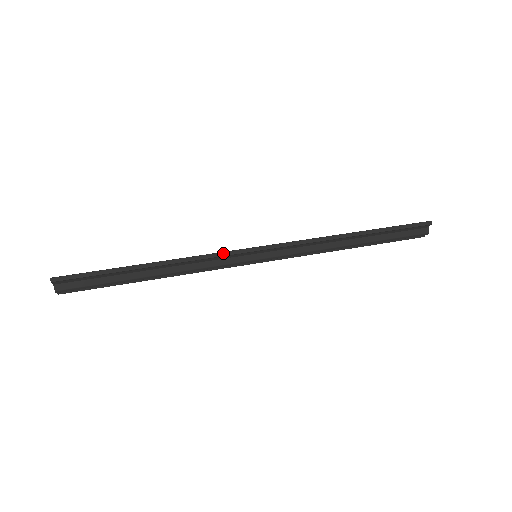
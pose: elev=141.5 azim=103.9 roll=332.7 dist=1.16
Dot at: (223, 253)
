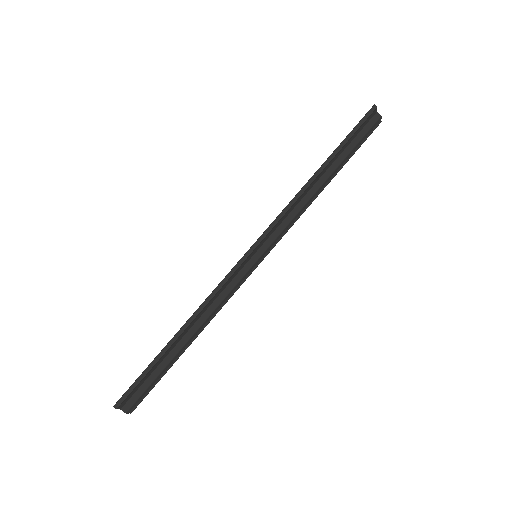
Dot at: (227, 276)
